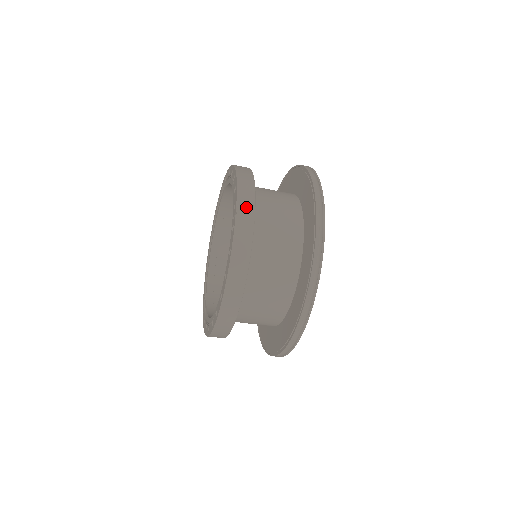
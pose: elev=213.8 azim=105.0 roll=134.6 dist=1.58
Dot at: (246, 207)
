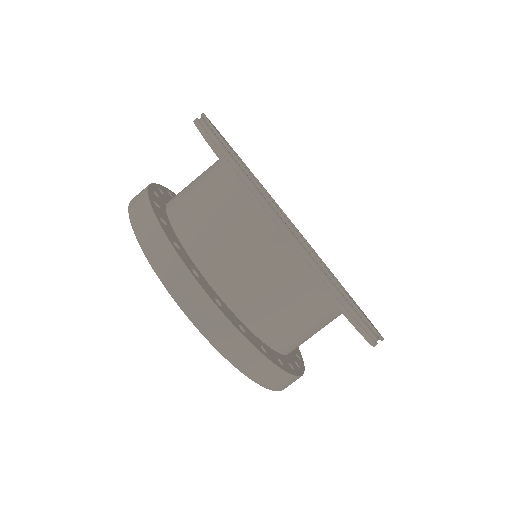
Dot at: occluded
